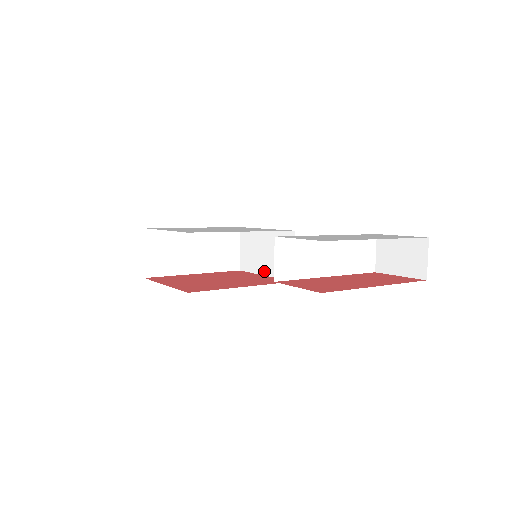
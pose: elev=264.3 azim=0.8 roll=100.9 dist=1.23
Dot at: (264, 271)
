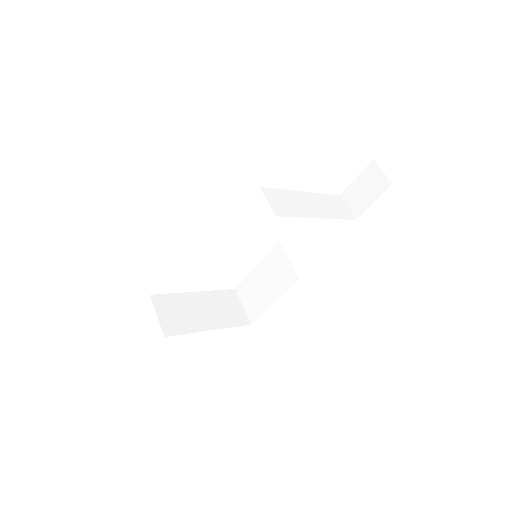
Dot at: (271, 300)
